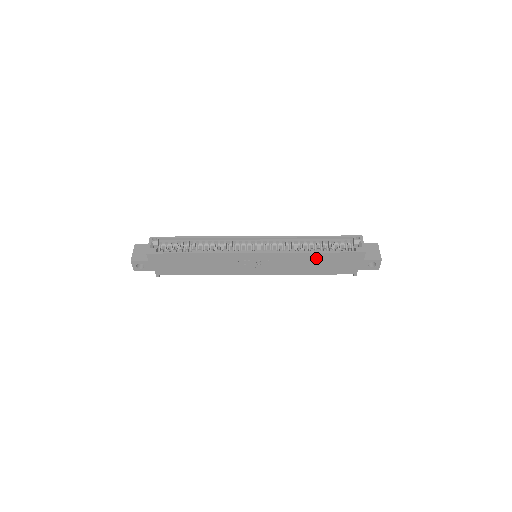
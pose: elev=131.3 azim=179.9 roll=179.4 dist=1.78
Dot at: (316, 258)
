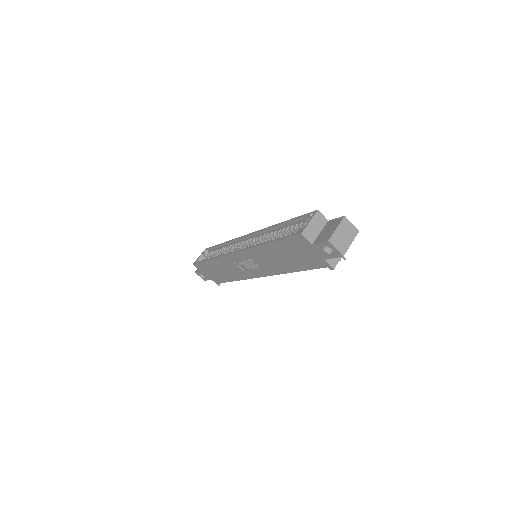
Dot at: (274, 250)
